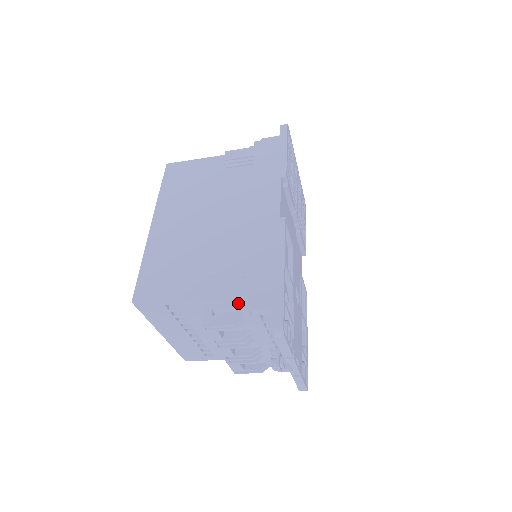
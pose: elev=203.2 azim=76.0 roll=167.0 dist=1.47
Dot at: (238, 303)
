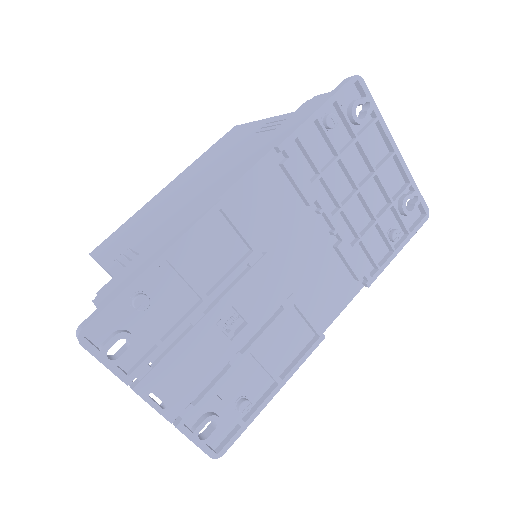
Dot at: (104, 286)
